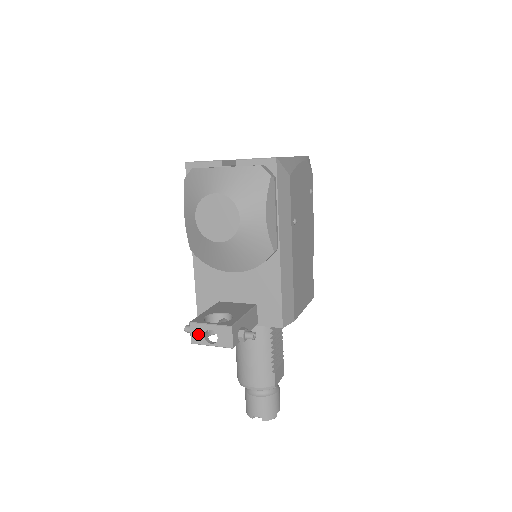
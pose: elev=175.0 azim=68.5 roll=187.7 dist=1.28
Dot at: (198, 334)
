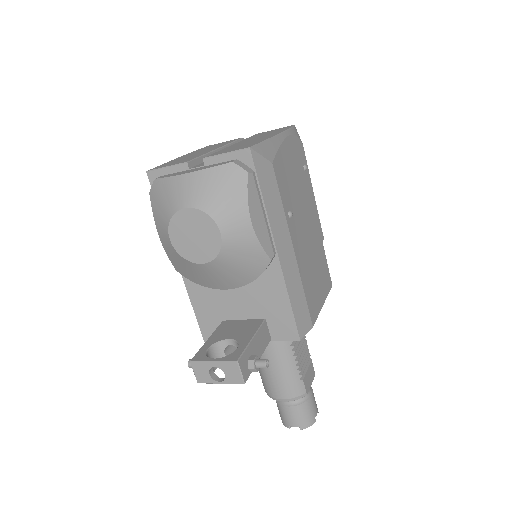
Dot at: (202, 373)
